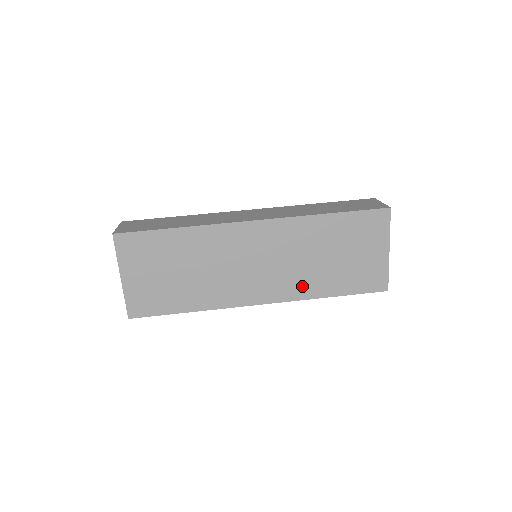
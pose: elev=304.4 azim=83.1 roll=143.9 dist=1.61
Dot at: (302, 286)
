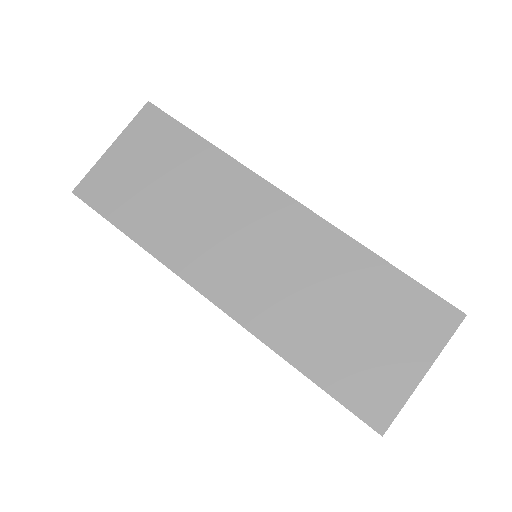
Dot at: (276, 321)
